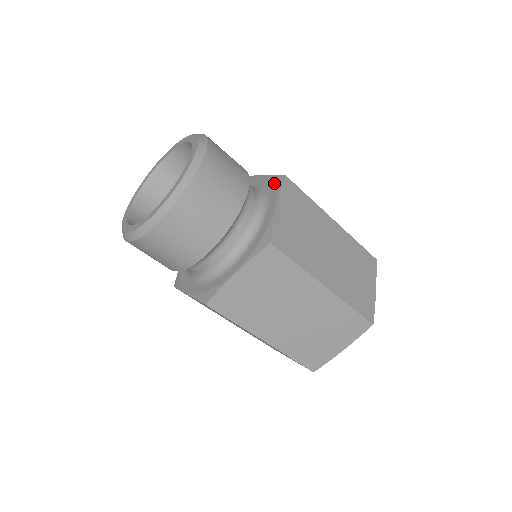
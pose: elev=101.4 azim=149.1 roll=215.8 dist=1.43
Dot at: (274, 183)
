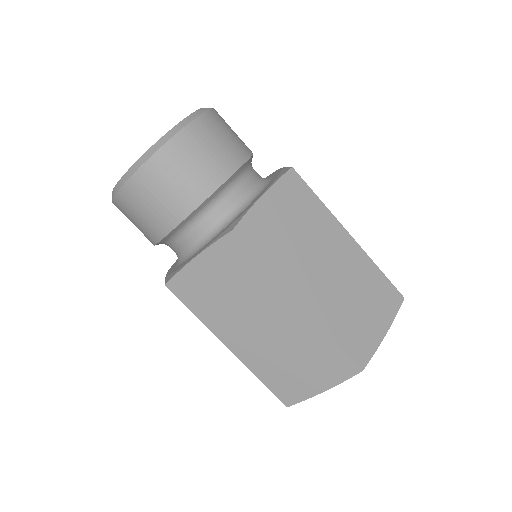
Dot at: (279, 174)
